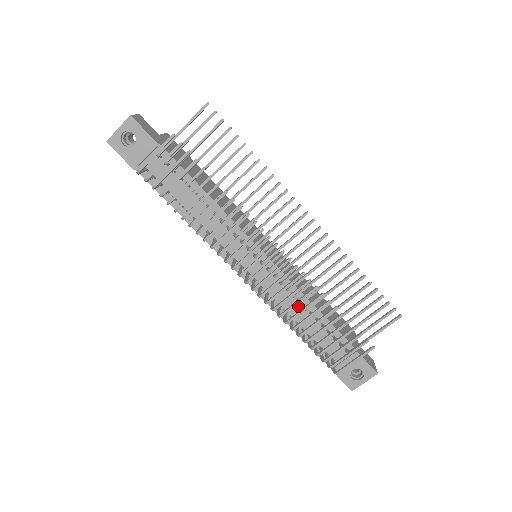
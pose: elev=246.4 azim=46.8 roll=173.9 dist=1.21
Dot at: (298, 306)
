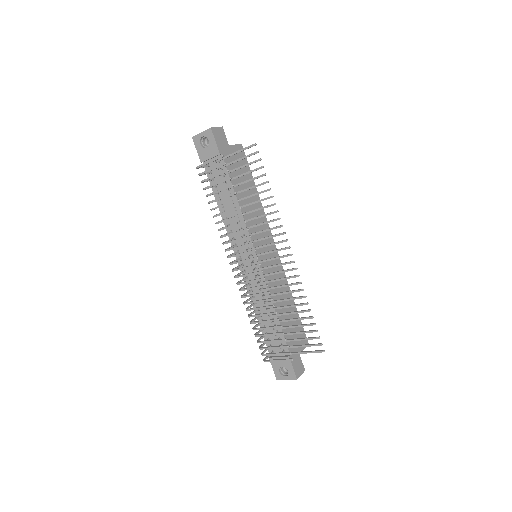
Dot at: (265, 304)
